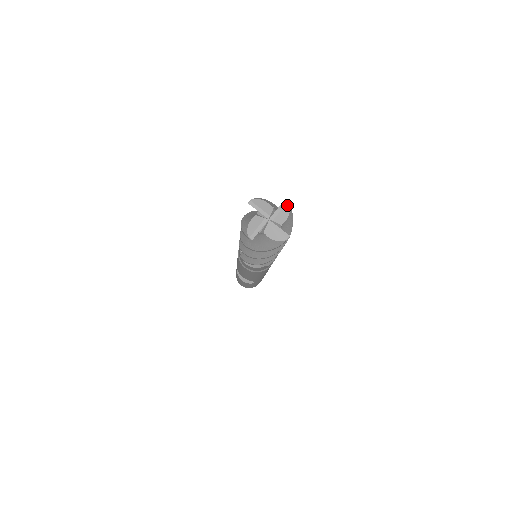
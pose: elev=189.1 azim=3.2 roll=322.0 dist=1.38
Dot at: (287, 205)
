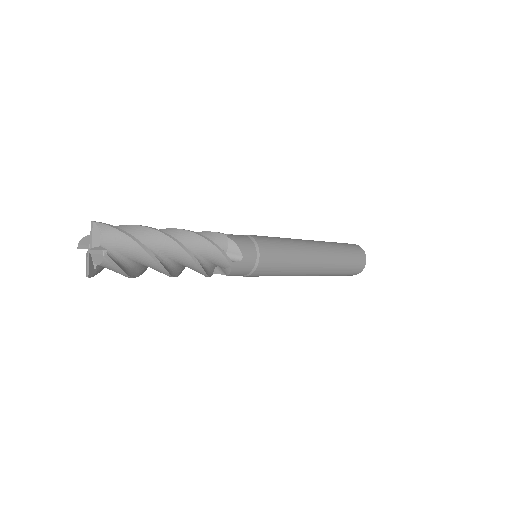
Dot at: (102, 256)
